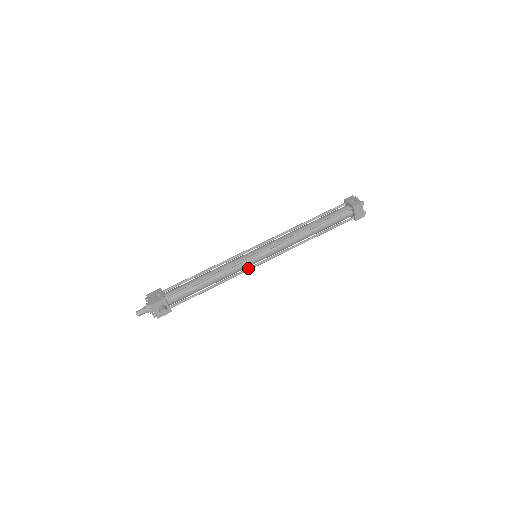
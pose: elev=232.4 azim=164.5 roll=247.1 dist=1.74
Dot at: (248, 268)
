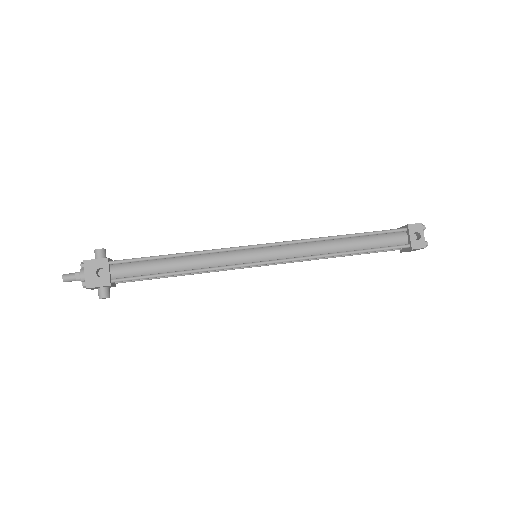
Dot at: (238, 268)
